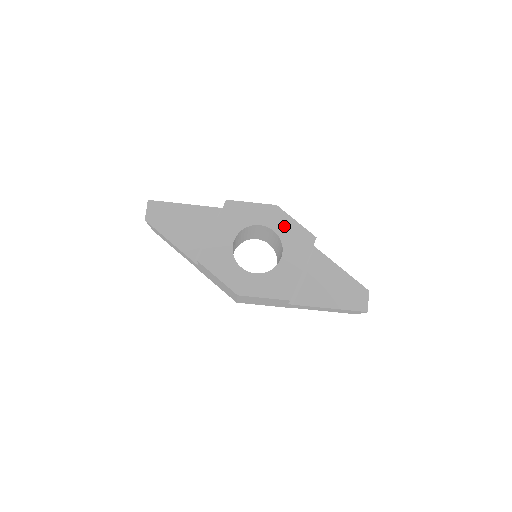
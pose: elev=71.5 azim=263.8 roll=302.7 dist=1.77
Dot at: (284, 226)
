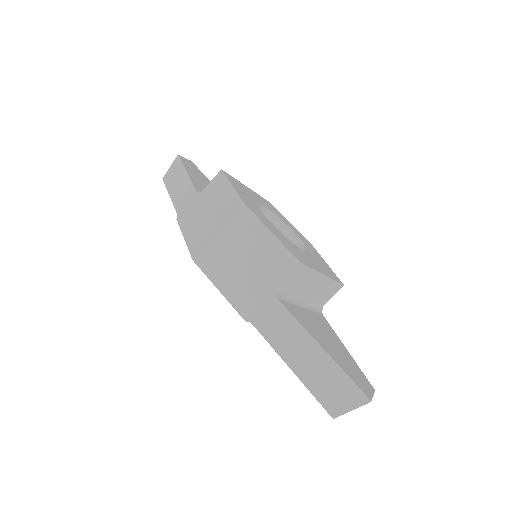
Dot at: (315, 253)
